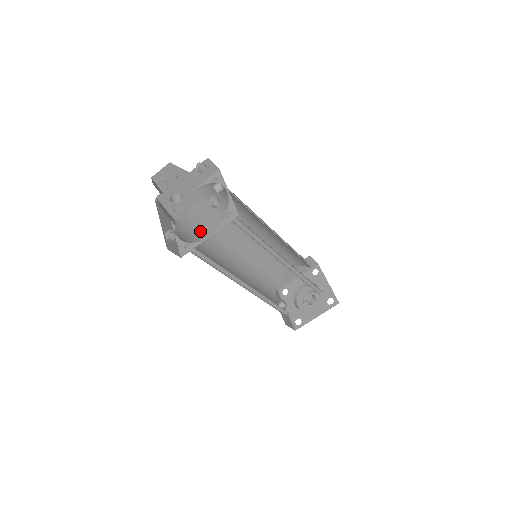
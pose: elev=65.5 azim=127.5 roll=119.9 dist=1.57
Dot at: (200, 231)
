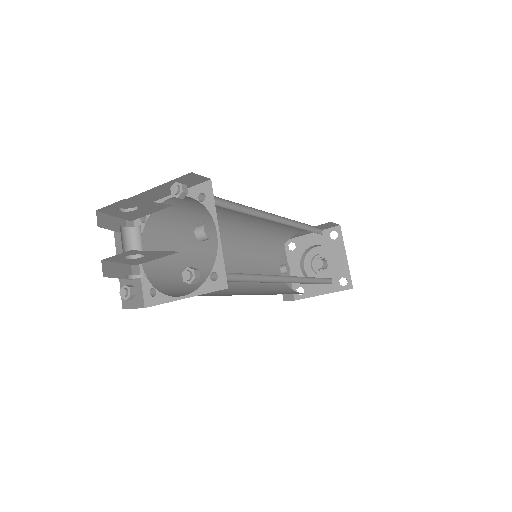
Dot at: (180, 232)
